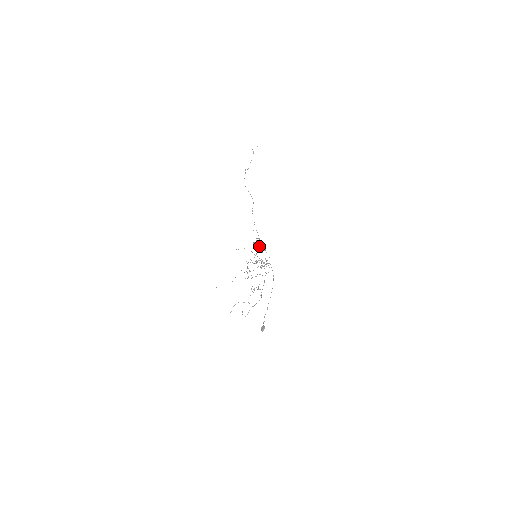
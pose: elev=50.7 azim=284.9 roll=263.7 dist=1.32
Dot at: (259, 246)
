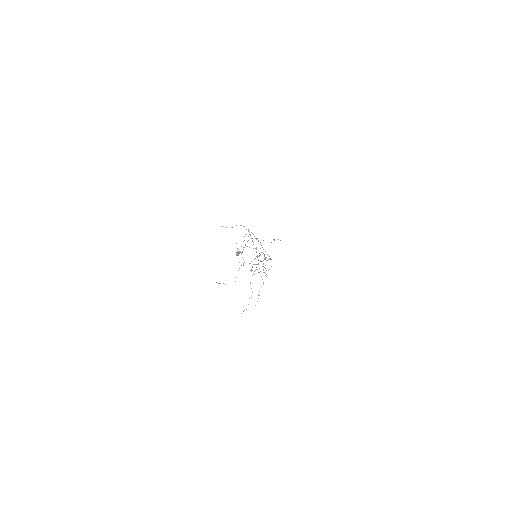
Dot at: (264, 259)
